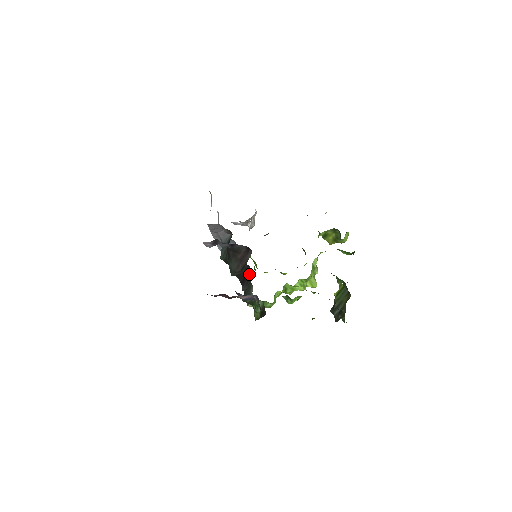
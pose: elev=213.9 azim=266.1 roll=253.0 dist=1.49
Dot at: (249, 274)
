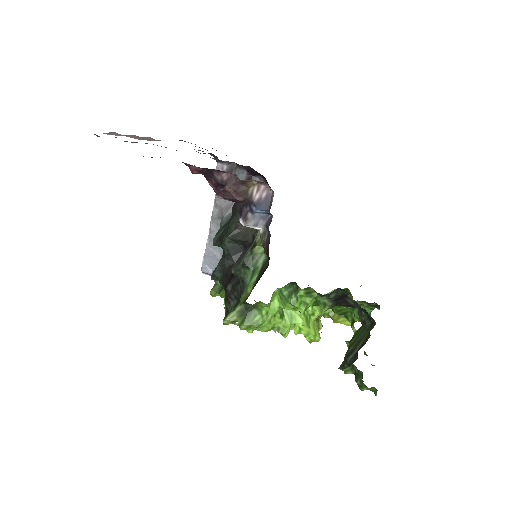
Dot at: occluded
